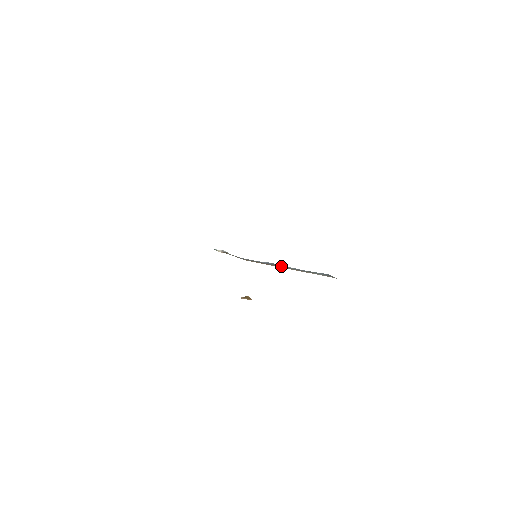
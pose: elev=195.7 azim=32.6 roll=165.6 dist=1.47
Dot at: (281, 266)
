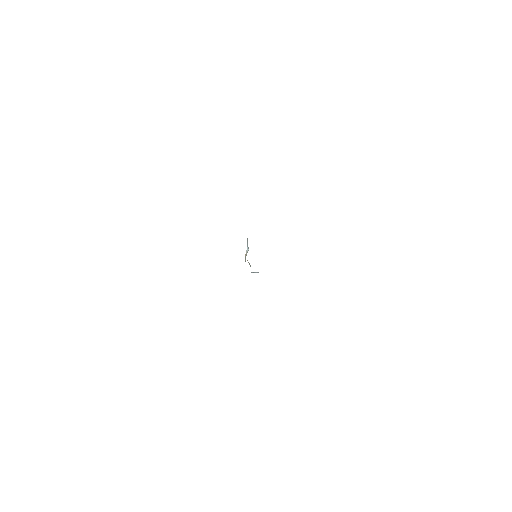
Dot at: occluded
